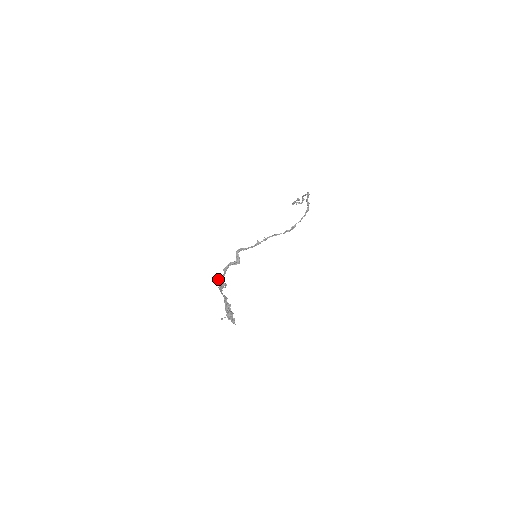
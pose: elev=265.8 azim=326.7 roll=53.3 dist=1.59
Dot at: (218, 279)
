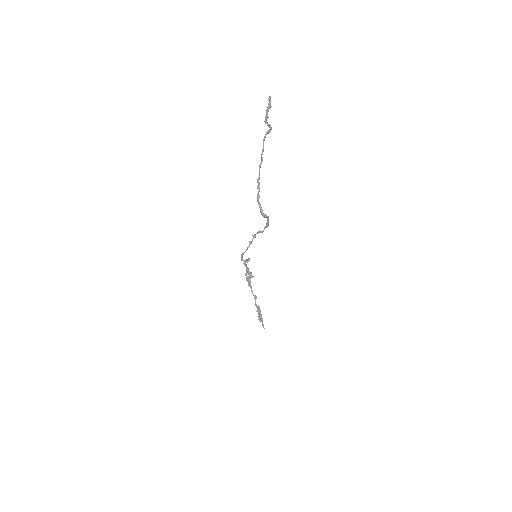
Dot at: occluded
